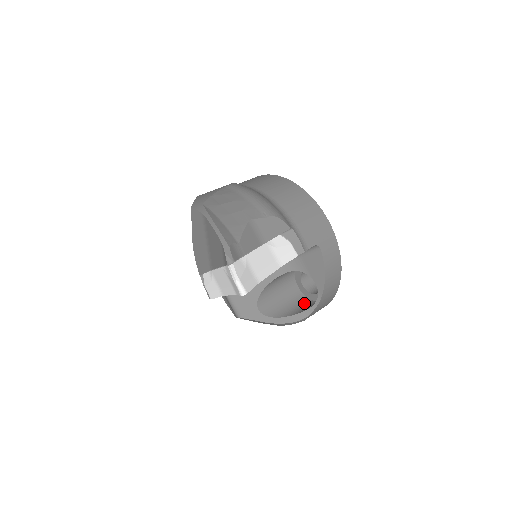
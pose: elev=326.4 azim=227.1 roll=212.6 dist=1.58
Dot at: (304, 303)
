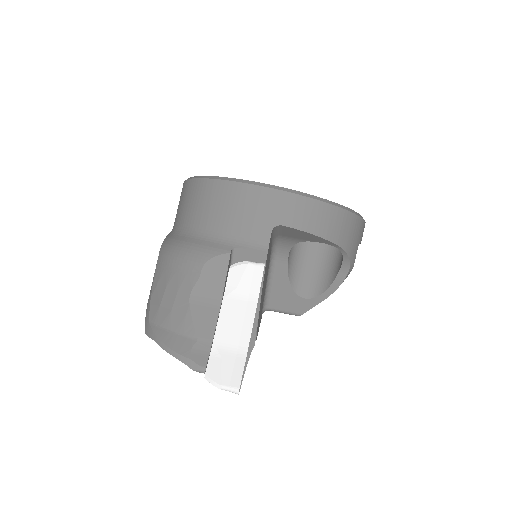
Dot at: occluded
